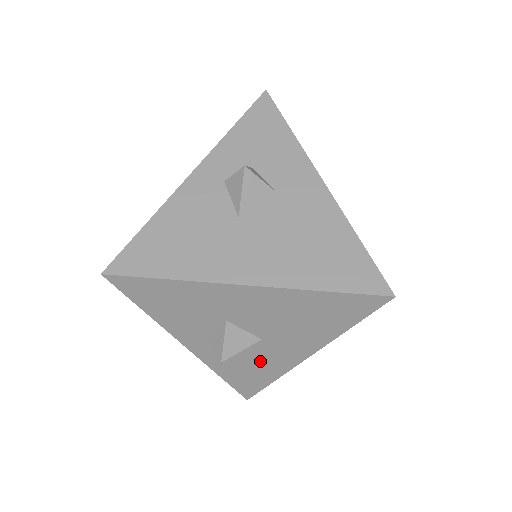
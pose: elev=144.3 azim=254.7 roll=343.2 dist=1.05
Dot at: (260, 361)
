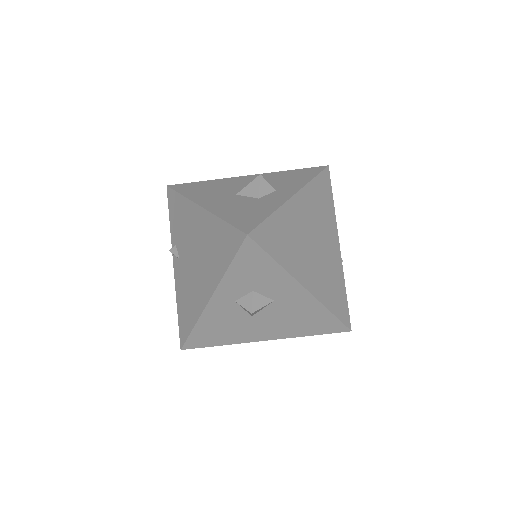
Dot at: occluded
